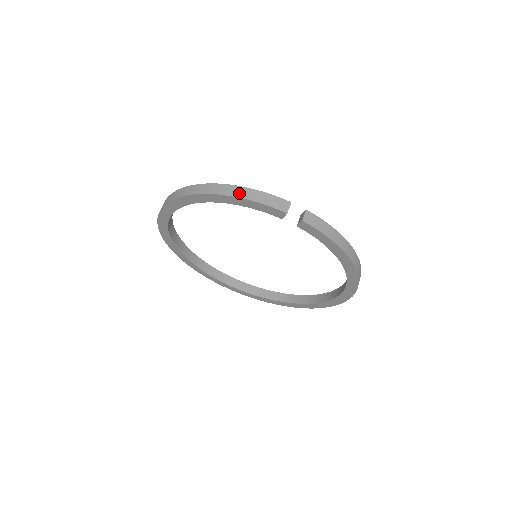
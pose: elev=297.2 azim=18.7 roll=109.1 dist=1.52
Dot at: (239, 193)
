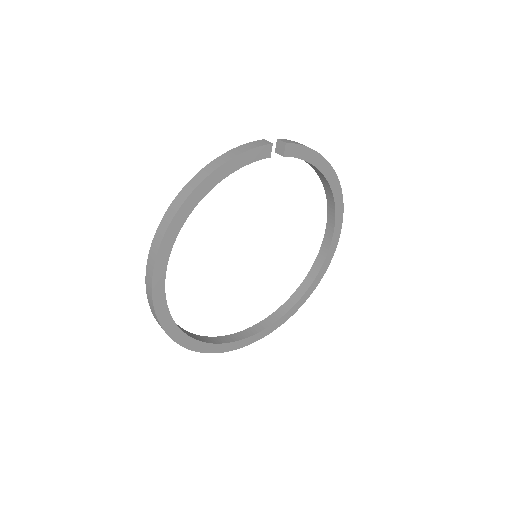
Dot at: (224, 159)
